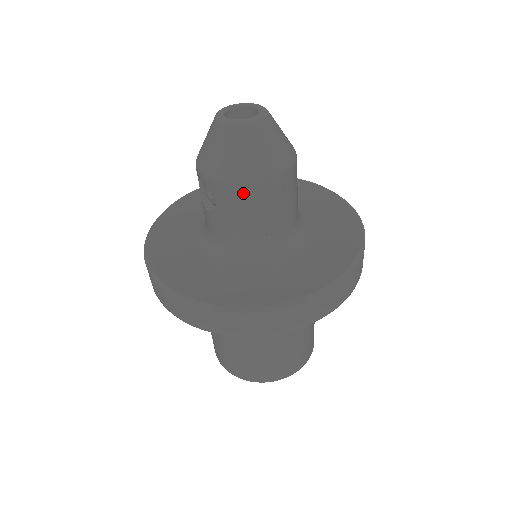
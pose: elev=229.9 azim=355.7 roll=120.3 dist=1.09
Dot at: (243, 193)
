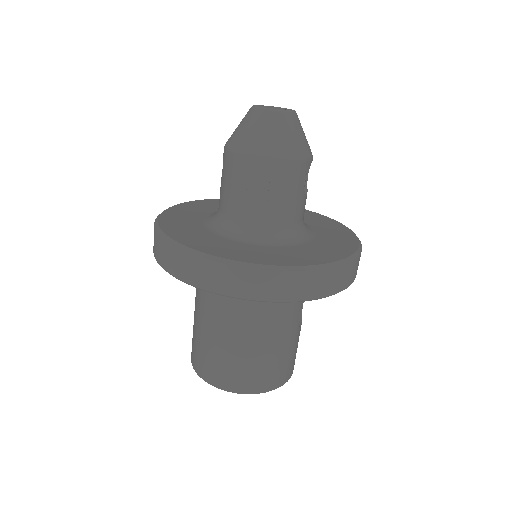
Dot at: (235, 161)
